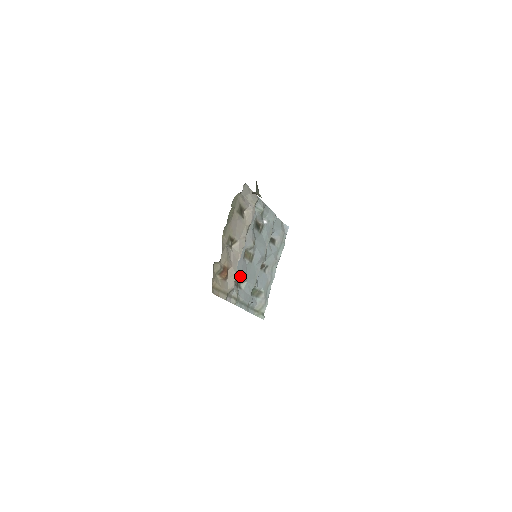
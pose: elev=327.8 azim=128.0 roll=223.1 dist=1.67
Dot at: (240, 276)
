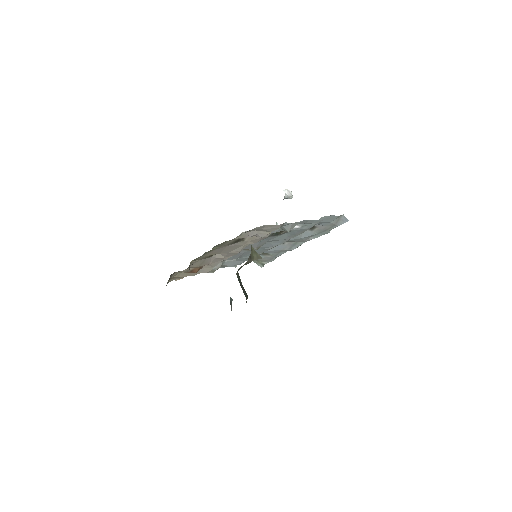
Dot at: (229, 259)
